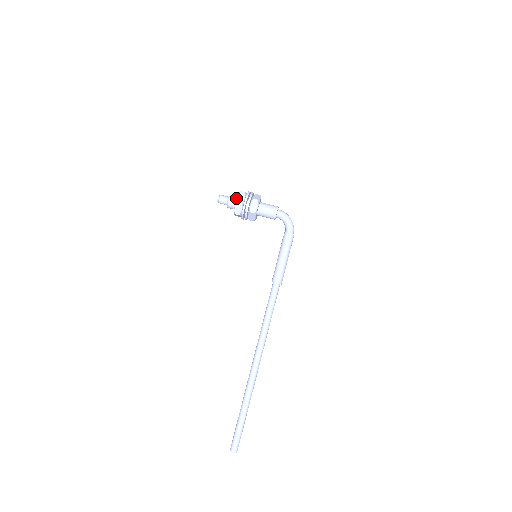
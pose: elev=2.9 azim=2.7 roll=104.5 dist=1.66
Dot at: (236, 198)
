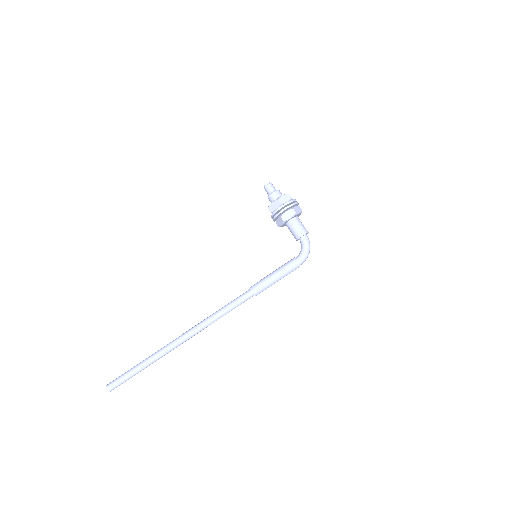
Dot at: occluded
